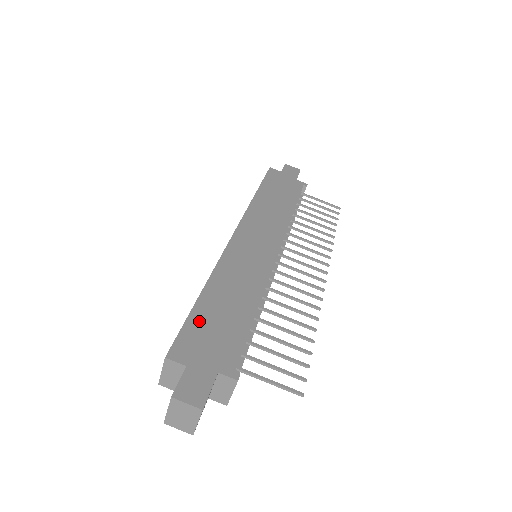
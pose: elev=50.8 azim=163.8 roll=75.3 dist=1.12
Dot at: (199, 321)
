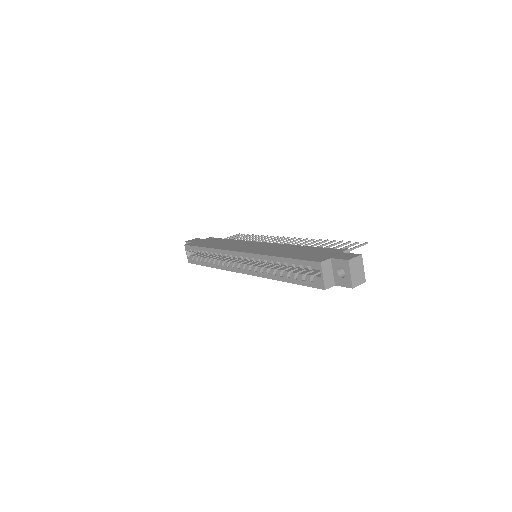
Dot at: (301, 257)
